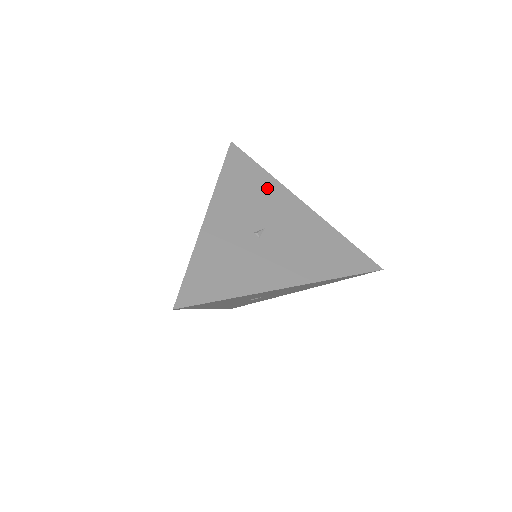
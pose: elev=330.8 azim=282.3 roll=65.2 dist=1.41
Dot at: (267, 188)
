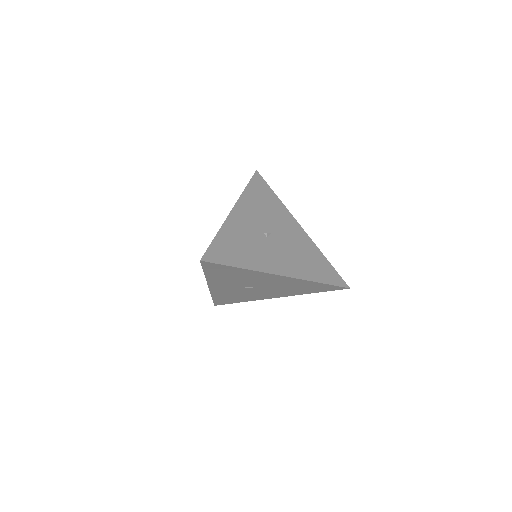
Dot at: (277, 208)
